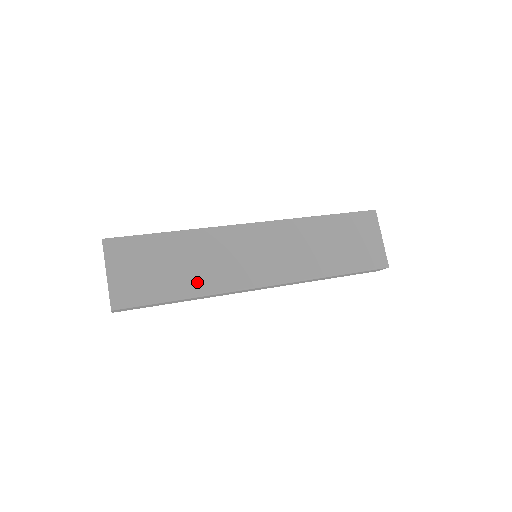
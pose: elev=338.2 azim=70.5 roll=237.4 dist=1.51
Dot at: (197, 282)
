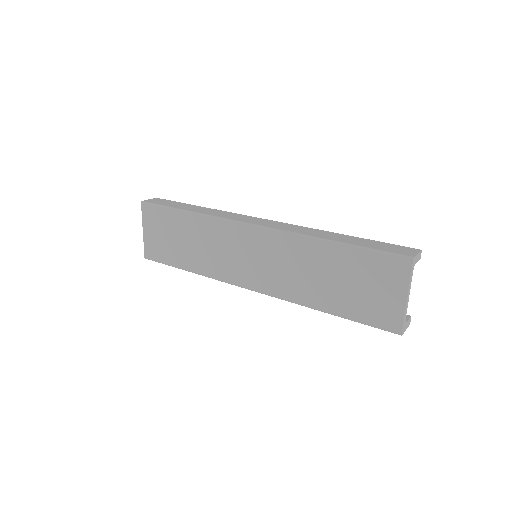
Dot at: (198, 262)
